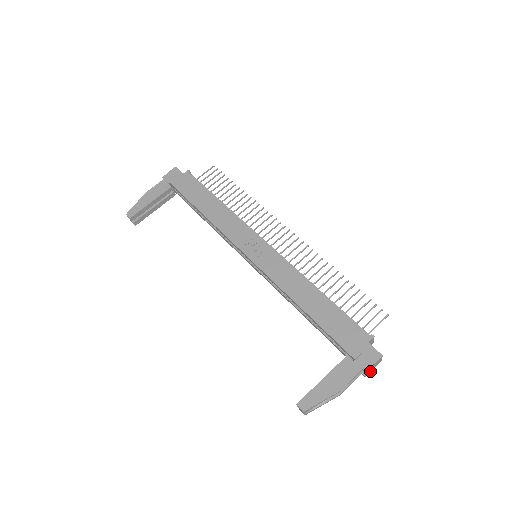
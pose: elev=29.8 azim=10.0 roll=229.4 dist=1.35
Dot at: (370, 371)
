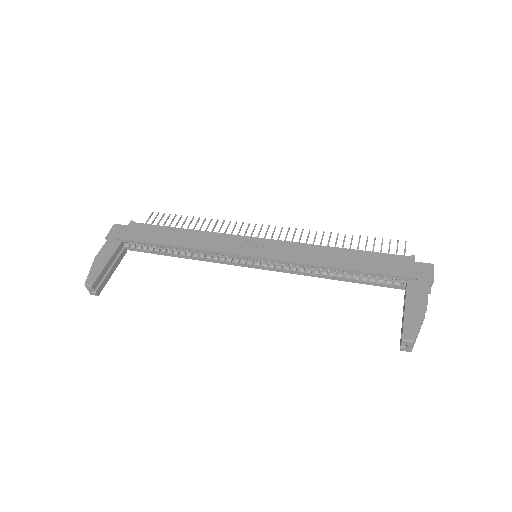
Dot at: (430, 287)
